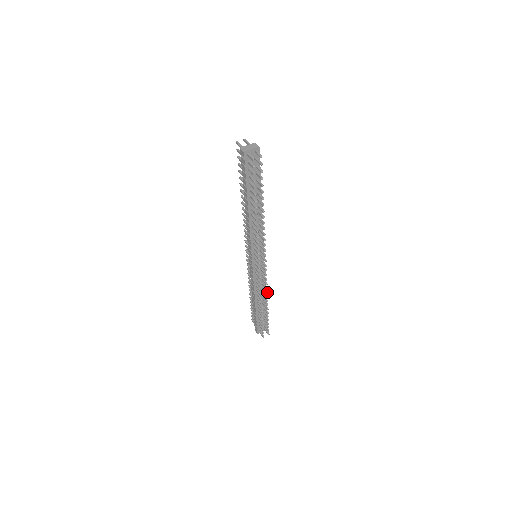
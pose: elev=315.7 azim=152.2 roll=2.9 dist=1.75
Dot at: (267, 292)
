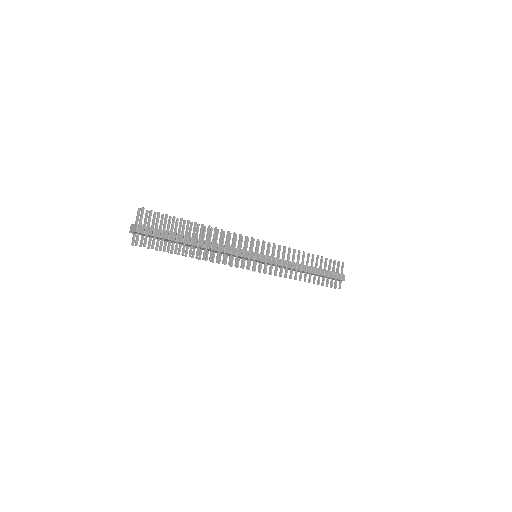
Dot at: (290, 277)
